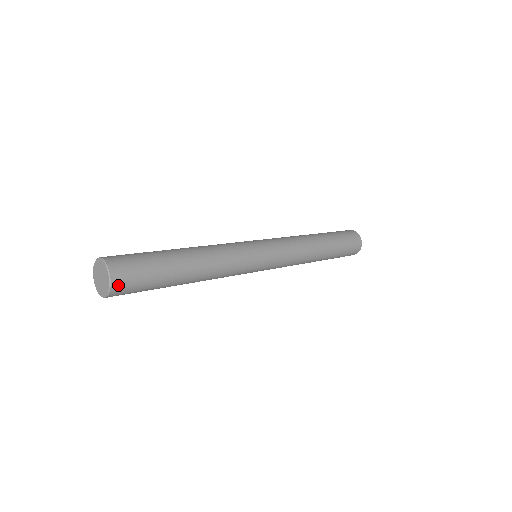
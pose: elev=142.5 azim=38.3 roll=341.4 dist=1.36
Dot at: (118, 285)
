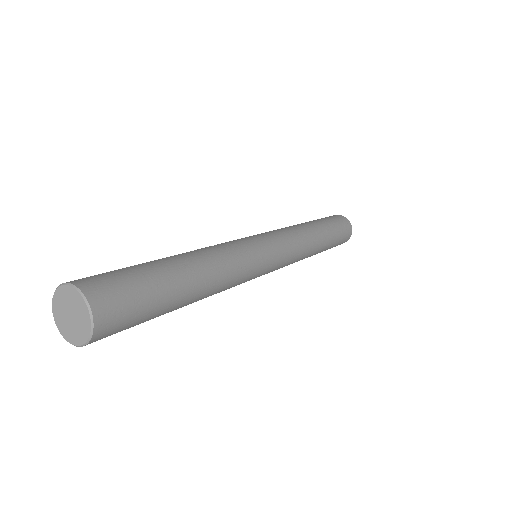
Dot at: (104, 322)
